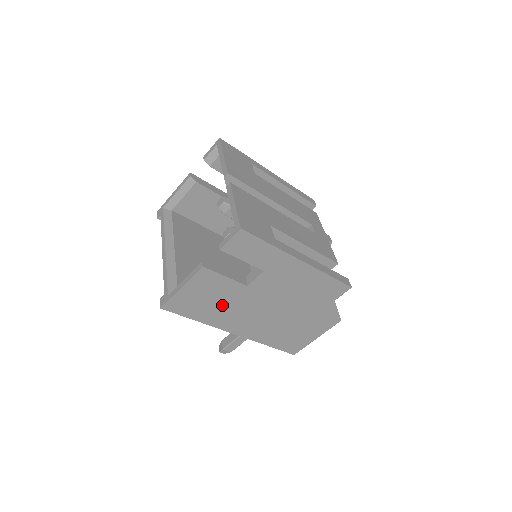
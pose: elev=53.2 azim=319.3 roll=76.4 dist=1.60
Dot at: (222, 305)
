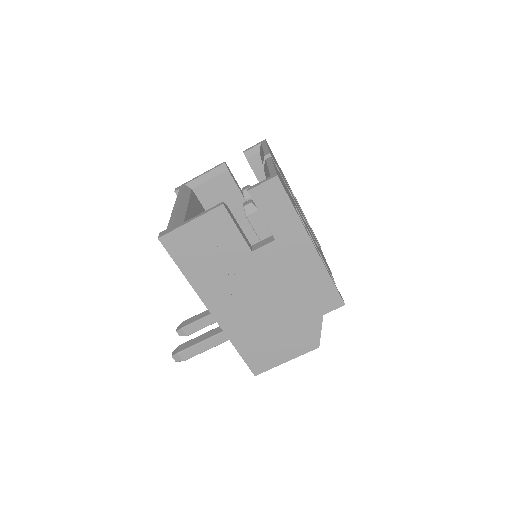
Dot at: (217, 265)
